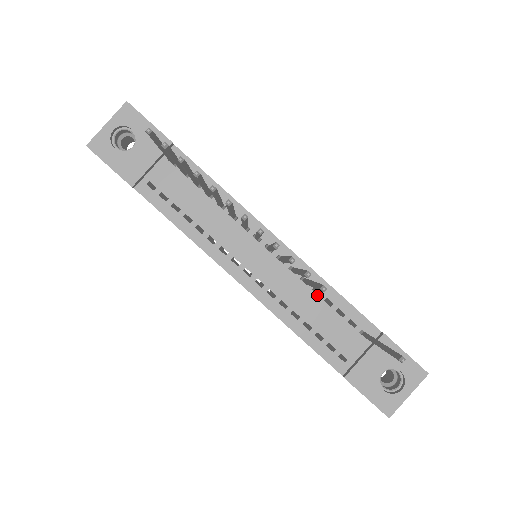
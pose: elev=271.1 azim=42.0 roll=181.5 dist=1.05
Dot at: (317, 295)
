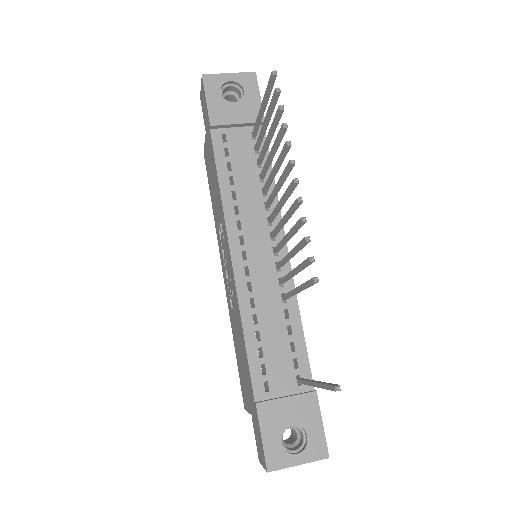
Dot at: occluded
